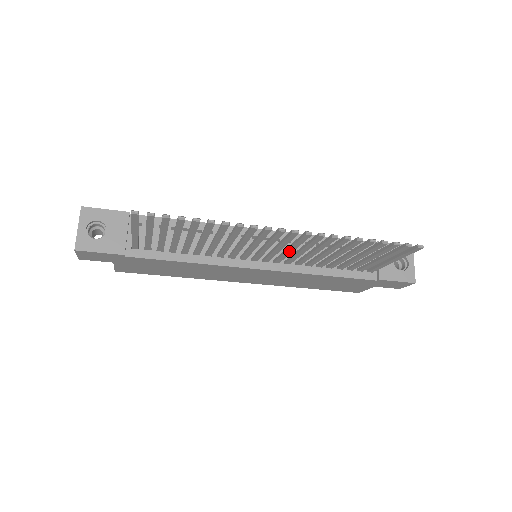
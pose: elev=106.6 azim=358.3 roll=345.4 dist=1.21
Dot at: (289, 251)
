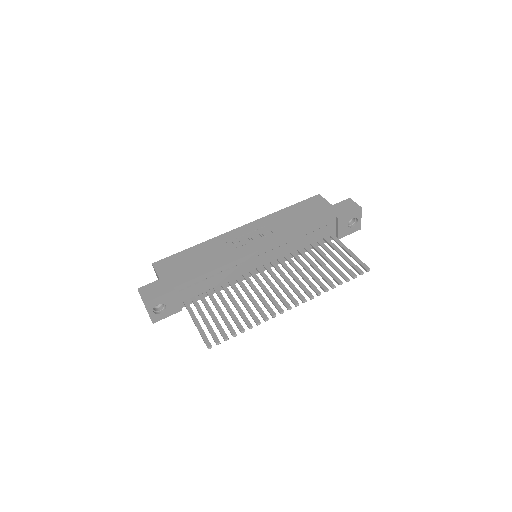
Dot at: (286, 280)
